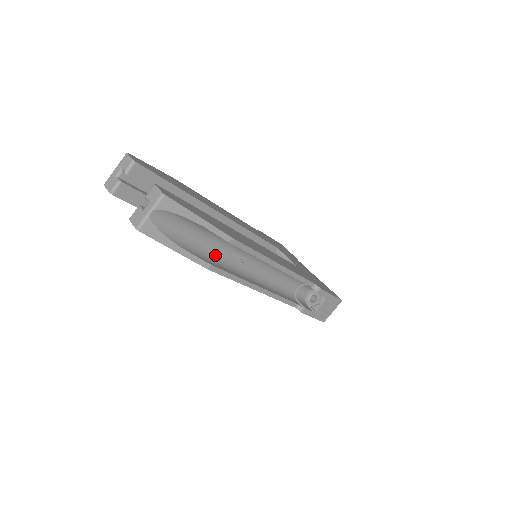
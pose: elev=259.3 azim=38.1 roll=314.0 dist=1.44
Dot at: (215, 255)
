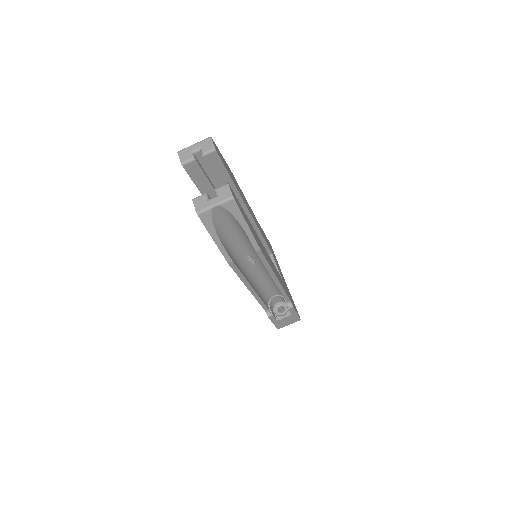
Dot at: (237, 252)
